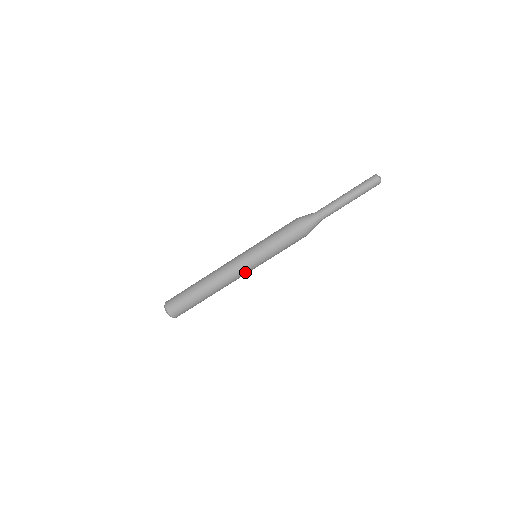
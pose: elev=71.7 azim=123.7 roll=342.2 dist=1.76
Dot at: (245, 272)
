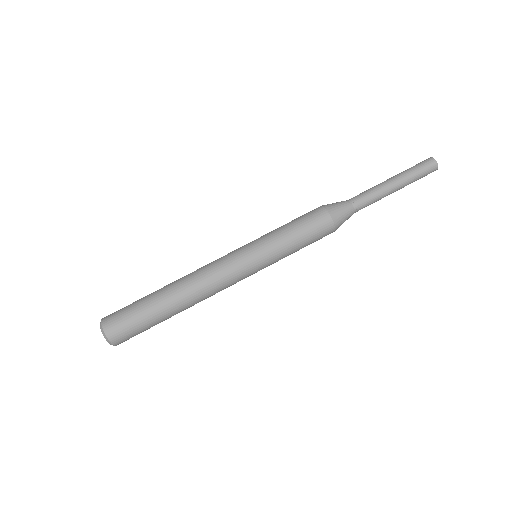
Dot at: (239, 279)
